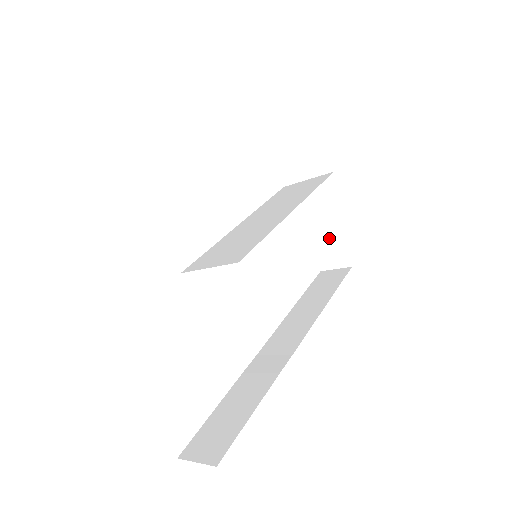
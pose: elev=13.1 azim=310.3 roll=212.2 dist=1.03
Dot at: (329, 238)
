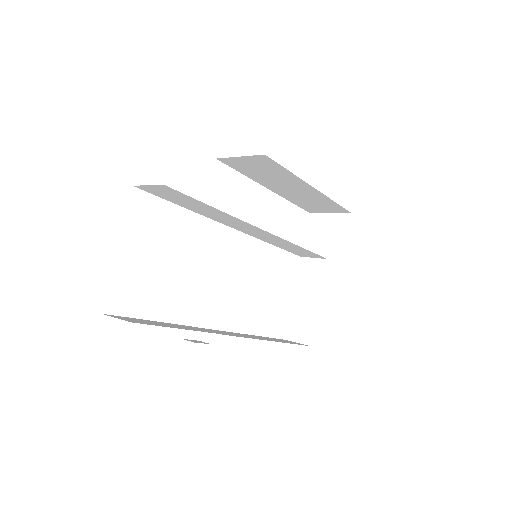
Dot at: (309, 313)
